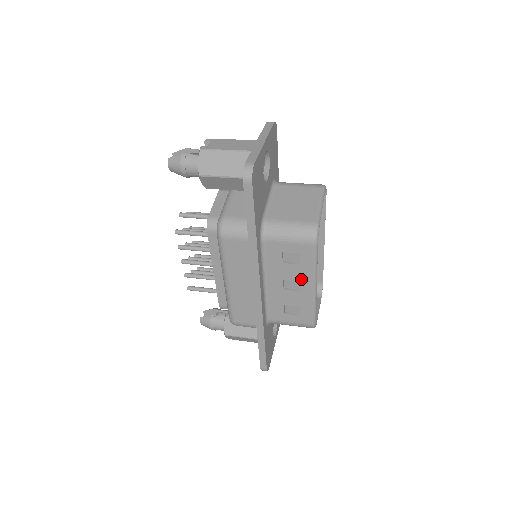
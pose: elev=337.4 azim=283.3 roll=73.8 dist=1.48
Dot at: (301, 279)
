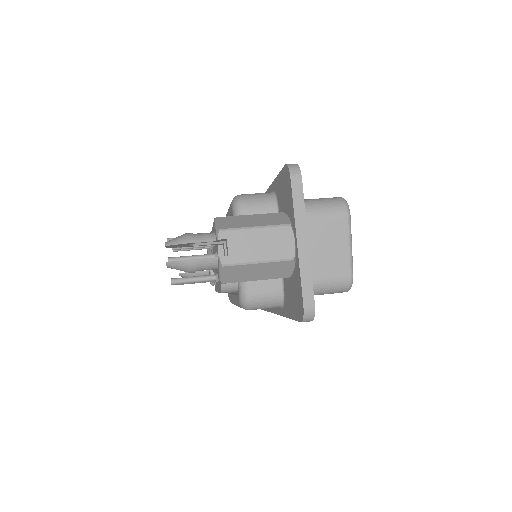
Dot at: occluded
